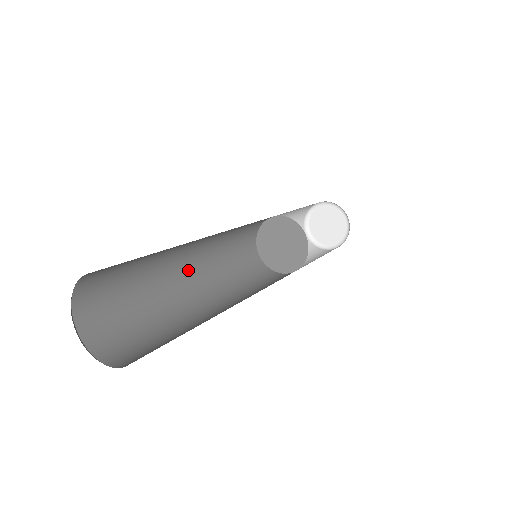
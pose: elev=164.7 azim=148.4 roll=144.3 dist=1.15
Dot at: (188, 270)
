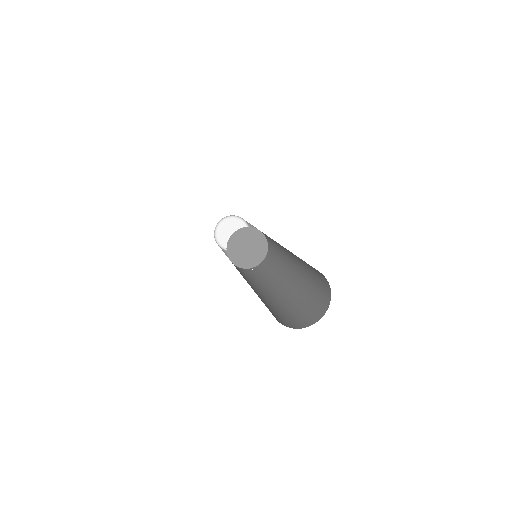
Dot at: occluded
